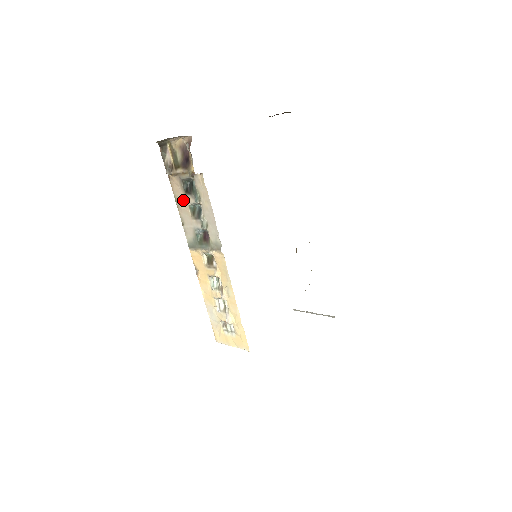
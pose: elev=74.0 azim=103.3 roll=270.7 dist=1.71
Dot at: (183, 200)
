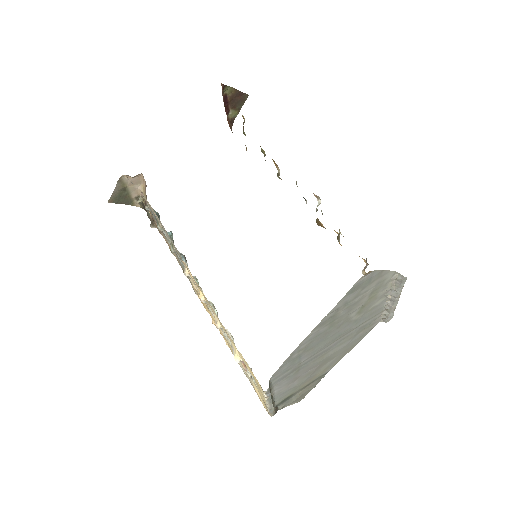
Dot at: (167, 242)
